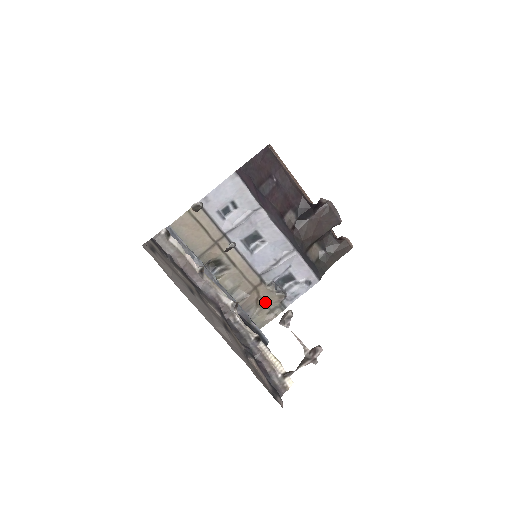
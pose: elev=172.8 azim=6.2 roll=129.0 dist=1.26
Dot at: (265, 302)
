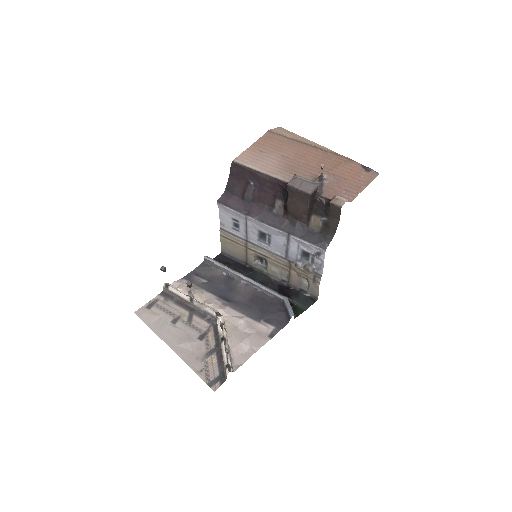
Dot at: (305, 275)
